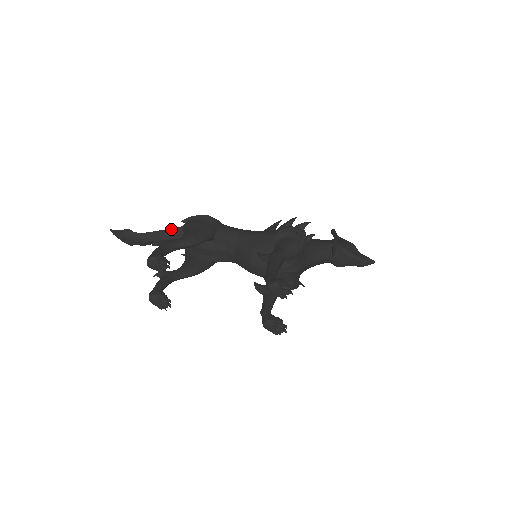
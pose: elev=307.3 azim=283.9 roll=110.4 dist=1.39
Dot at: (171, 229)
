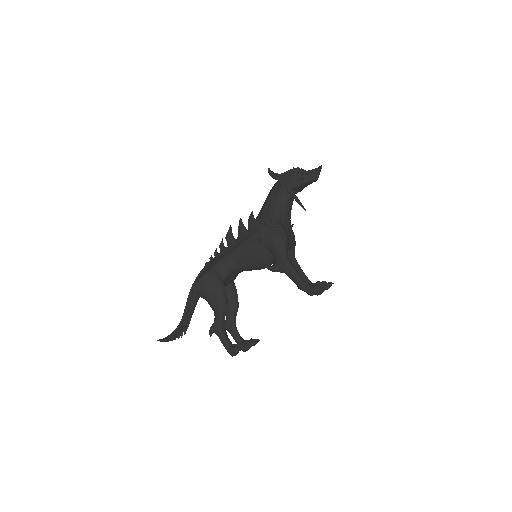
Dot at: (188, 301)
